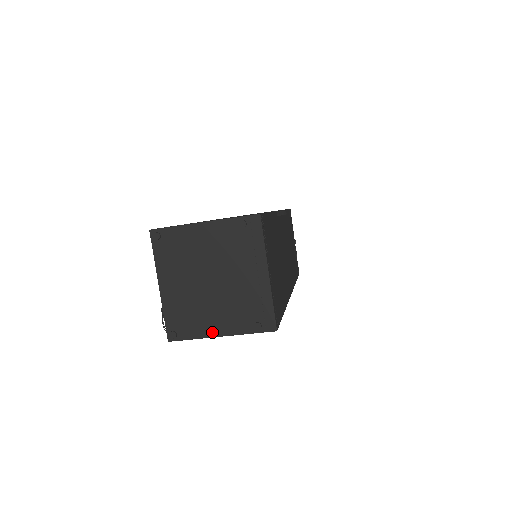
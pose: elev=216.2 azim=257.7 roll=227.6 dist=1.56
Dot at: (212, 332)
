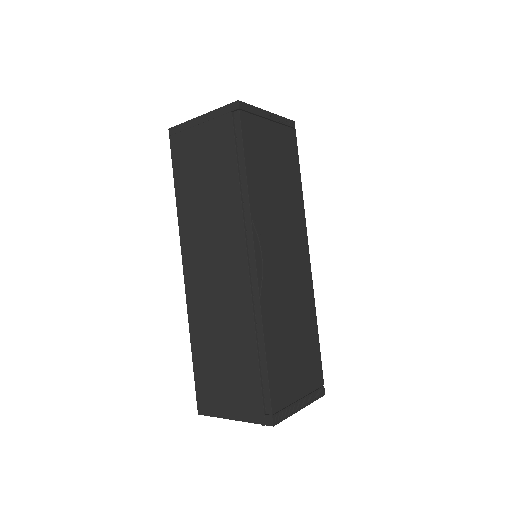
Dot at: occluded
